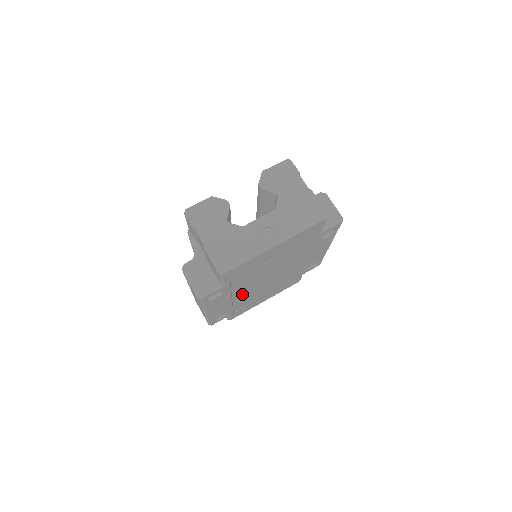
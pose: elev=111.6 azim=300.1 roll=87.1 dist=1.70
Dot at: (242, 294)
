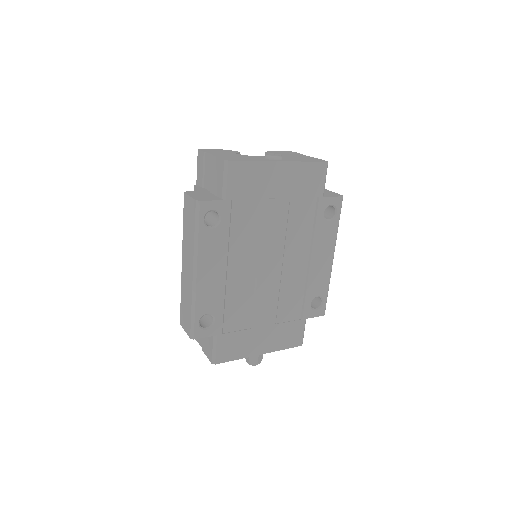
Dot at: (238, 274)
